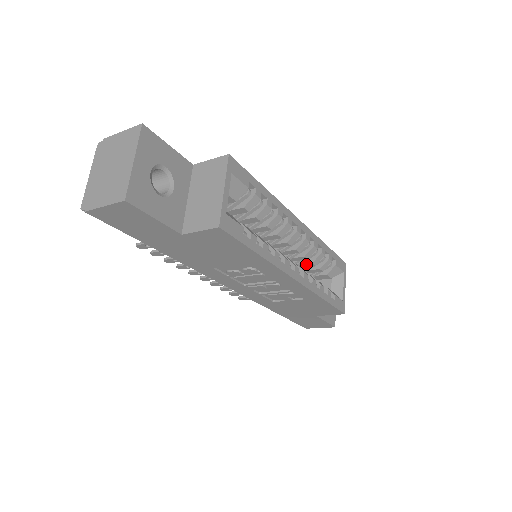
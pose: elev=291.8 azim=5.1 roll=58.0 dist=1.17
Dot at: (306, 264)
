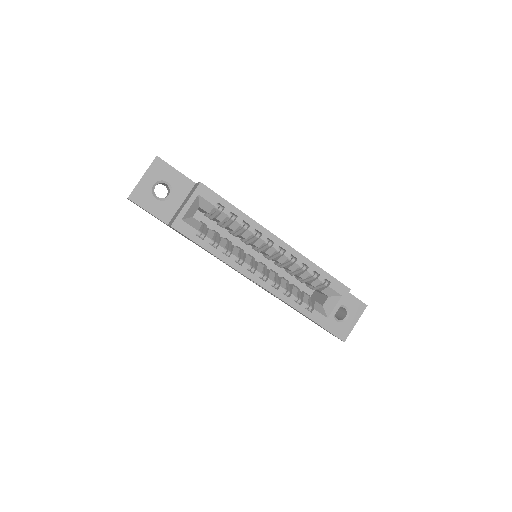
Dot at: (298, 276)
